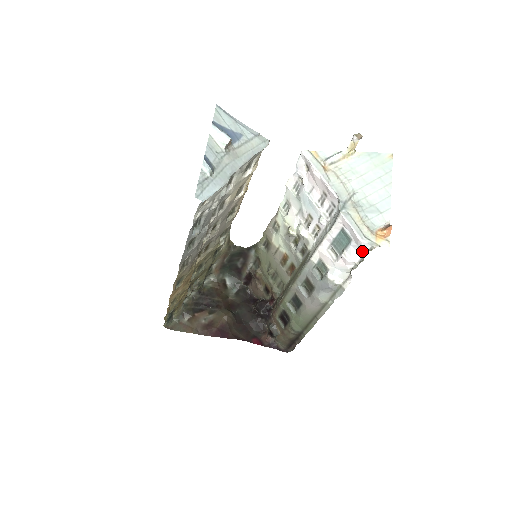
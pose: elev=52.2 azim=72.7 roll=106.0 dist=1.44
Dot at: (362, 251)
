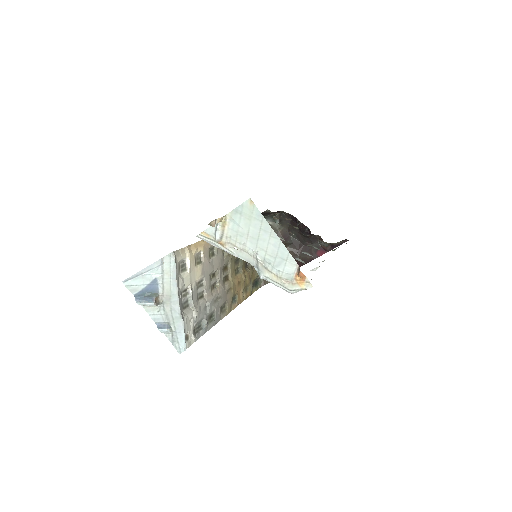
Dot at: occluded
